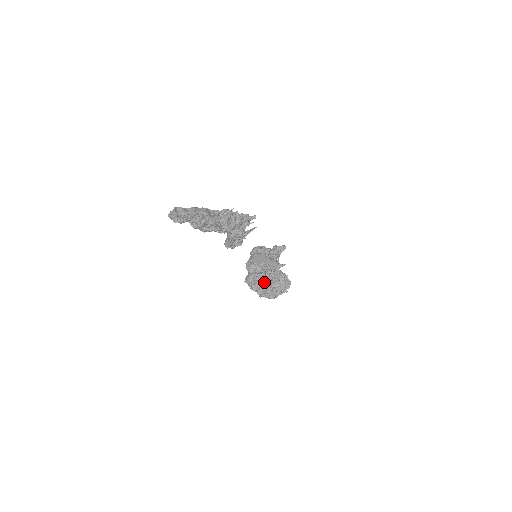
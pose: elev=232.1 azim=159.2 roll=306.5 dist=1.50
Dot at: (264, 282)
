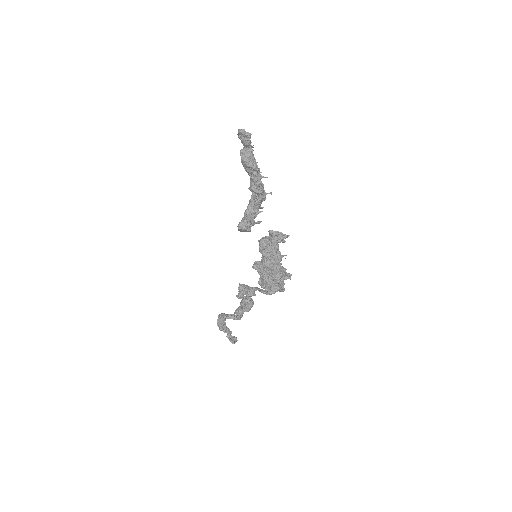
Dot at: (270, 268)
